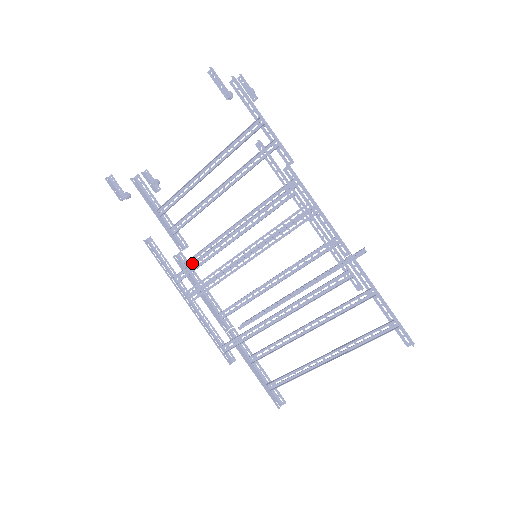
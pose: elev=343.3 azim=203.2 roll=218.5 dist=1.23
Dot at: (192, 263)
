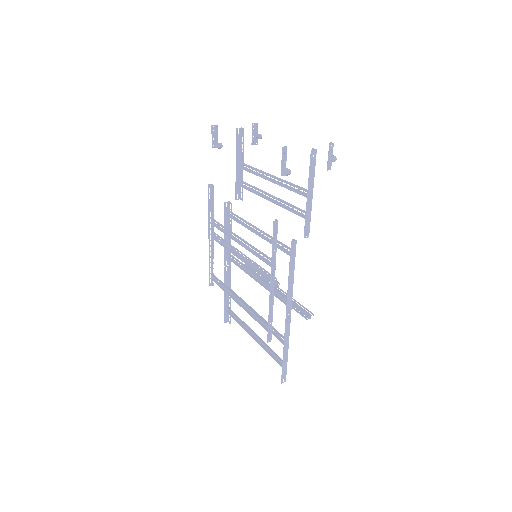
Dot at: (222, 225)
